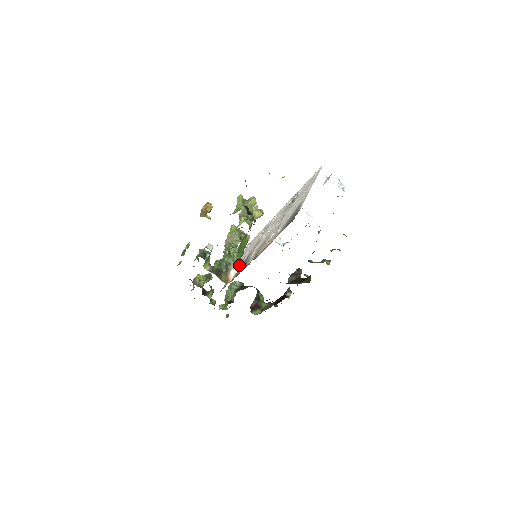
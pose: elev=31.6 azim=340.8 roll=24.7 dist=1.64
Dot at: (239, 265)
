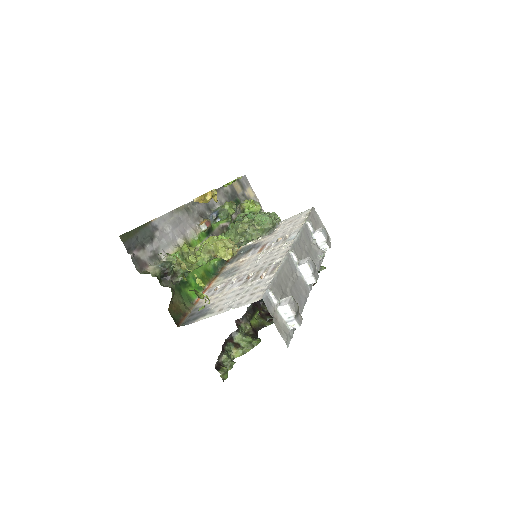
Dot at: (261, 237)
